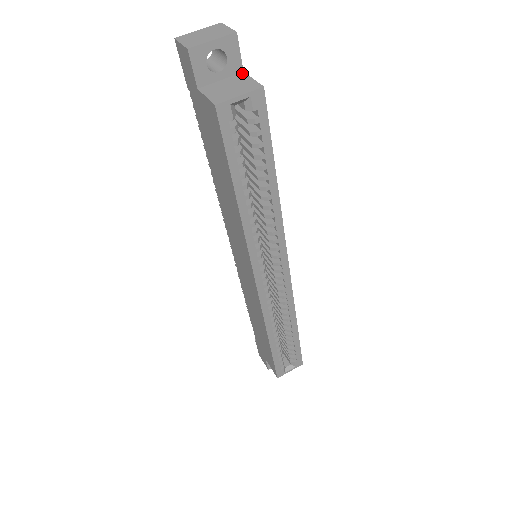
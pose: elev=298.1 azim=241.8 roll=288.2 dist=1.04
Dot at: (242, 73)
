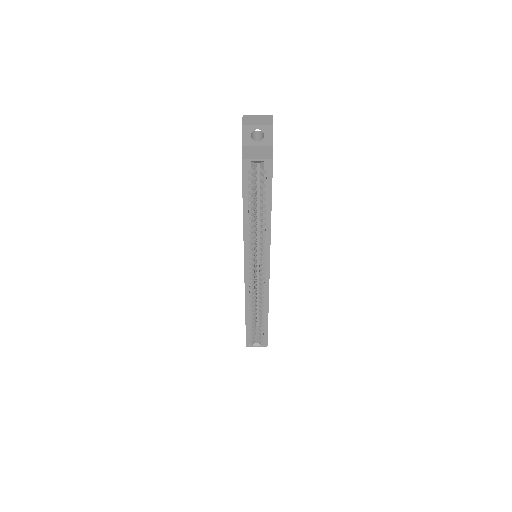
Dot at: (271, 146)
